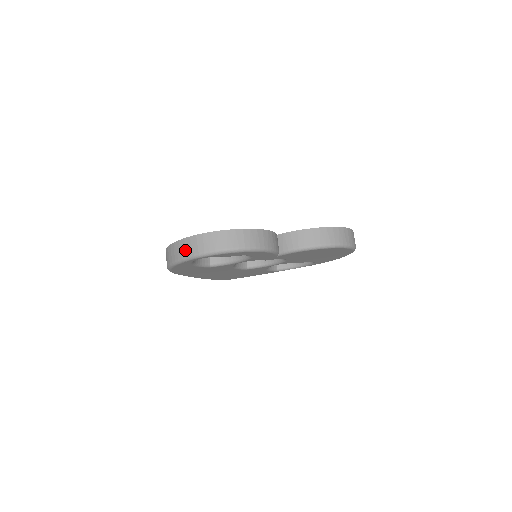
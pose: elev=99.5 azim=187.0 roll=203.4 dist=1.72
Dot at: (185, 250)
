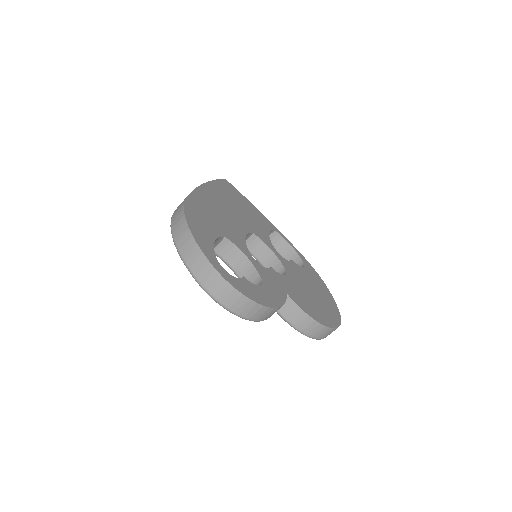
Dot at: (199, 270)
